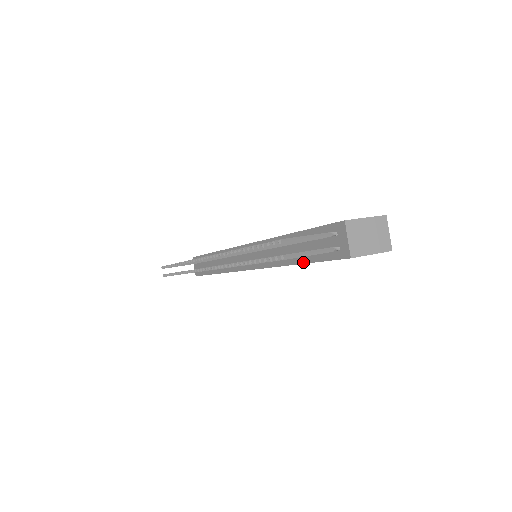
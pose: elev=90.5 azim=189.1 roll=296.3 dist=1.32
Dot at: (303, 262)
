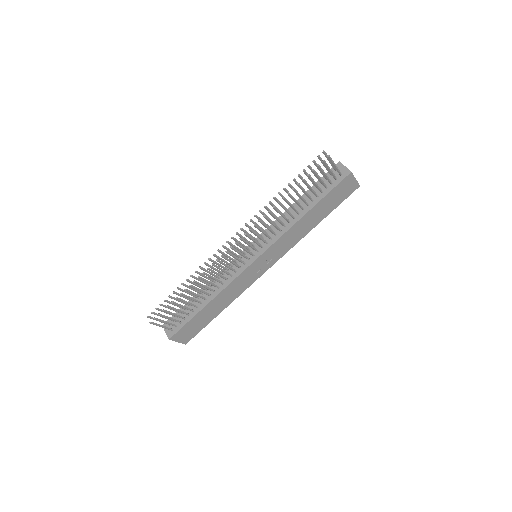
Dot at: (316, 203)
